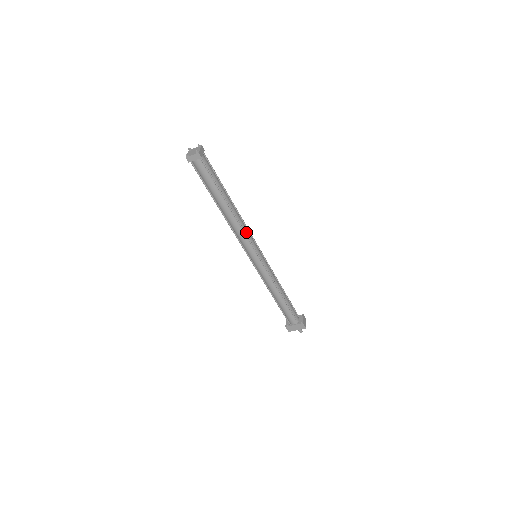
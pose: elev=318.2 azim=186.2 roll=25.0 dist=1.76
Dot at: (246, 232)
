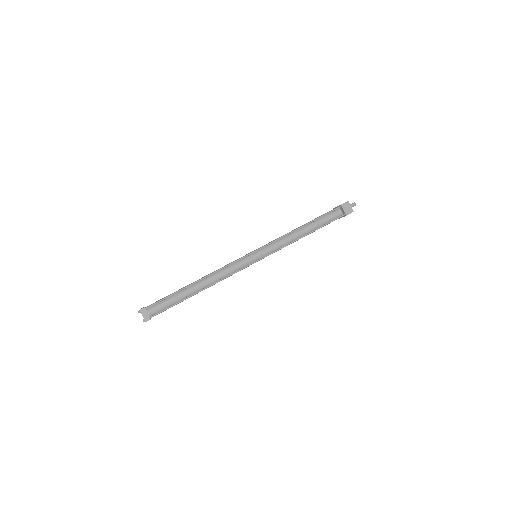
Dot at: (230, 273)
